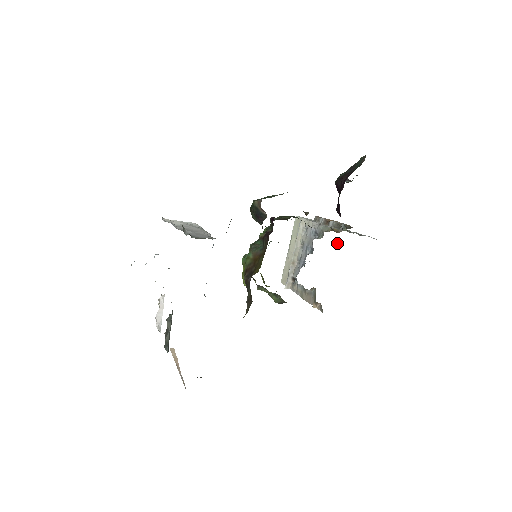
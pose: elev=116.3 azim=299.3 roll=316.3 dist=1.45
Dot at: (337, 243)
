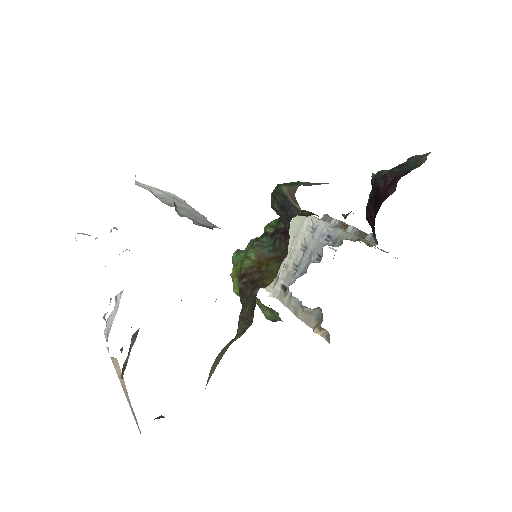
Dot at: (332, 248)
